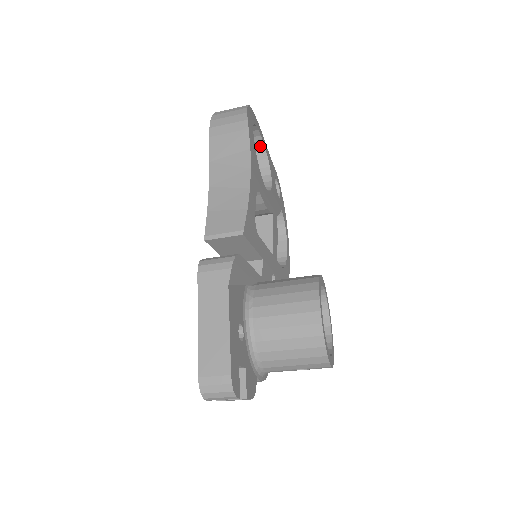
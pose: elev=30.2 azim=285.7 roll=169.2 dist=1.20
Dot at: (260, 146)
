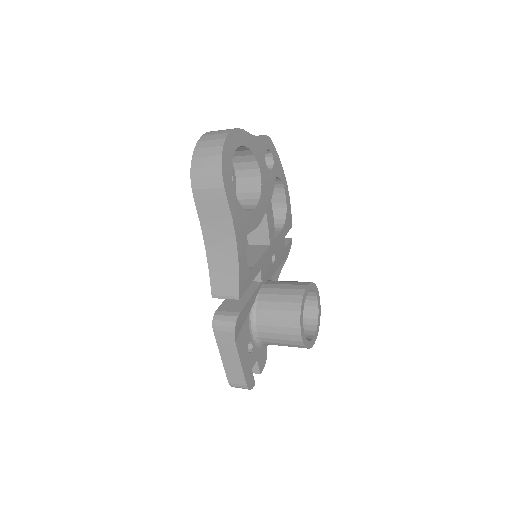
Dot at: (244, 148)
